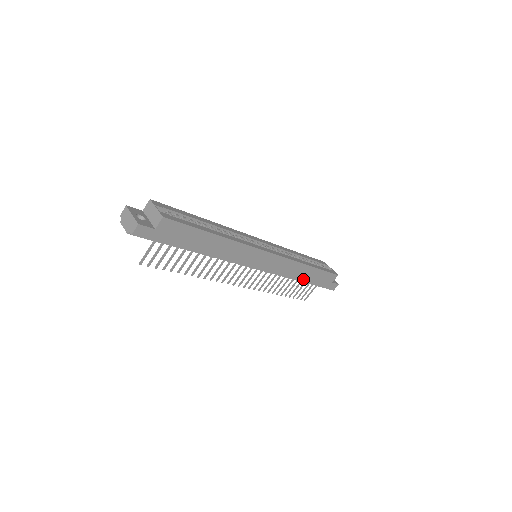
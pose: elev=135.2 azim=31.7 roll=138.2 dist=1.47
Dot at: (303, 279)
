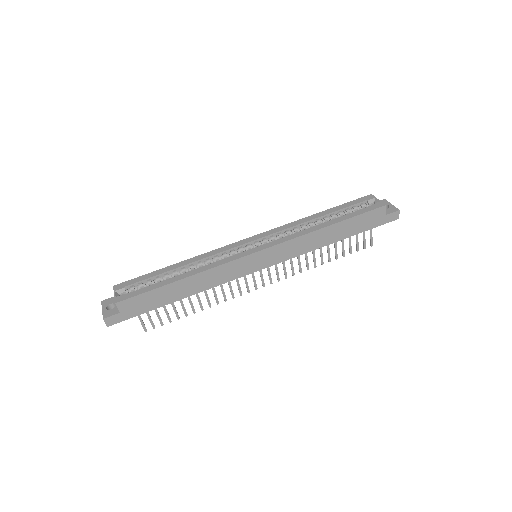
Dot at: (334, 239)
